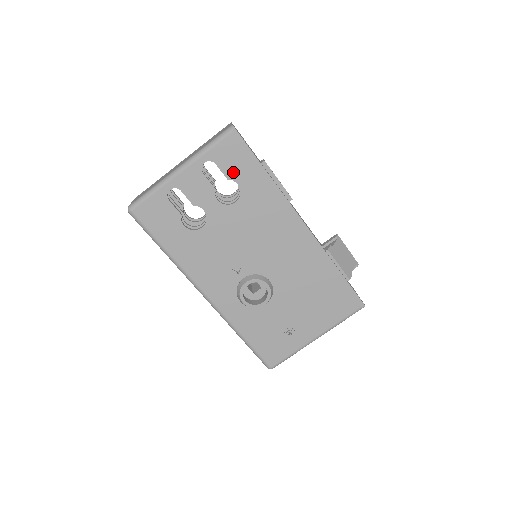
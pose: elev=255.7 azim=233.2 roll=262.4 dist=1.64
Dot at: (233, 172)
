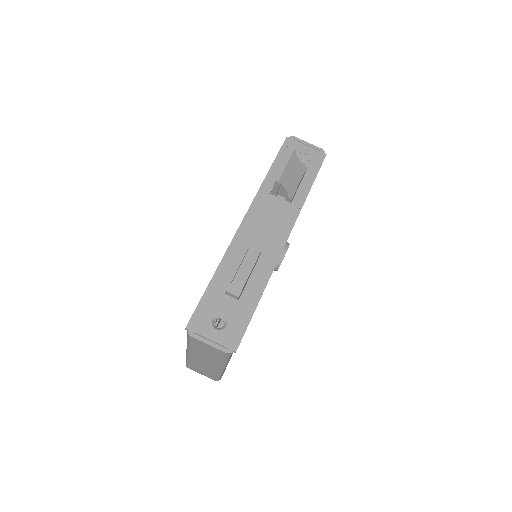
Dot at: occluded
